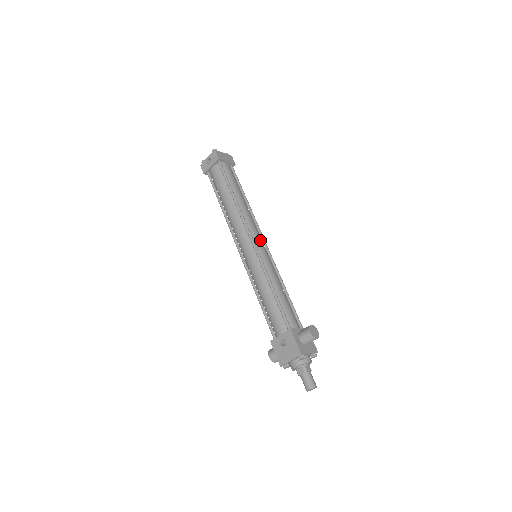
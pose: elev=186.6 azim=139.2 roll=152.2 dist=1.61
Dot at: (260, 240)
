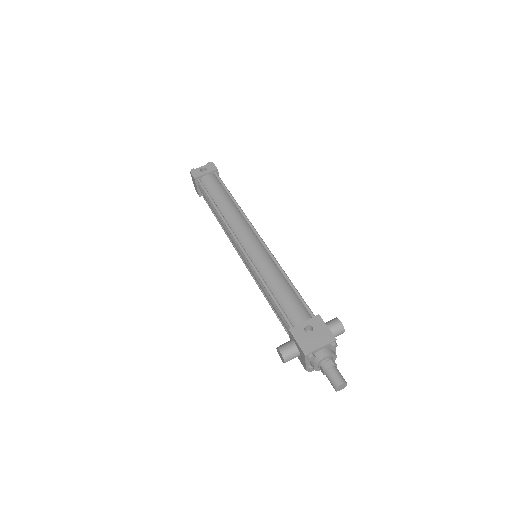
Dot at: occluded
